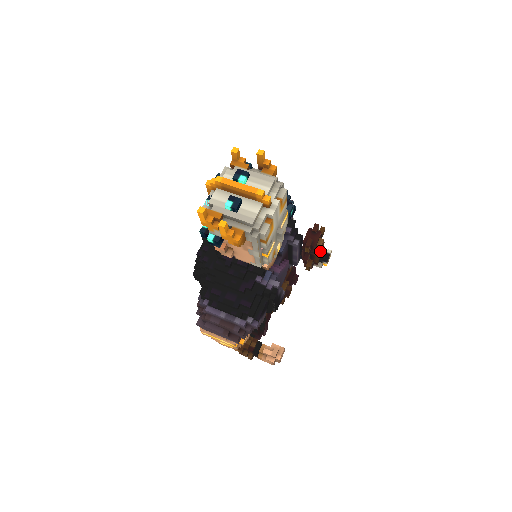
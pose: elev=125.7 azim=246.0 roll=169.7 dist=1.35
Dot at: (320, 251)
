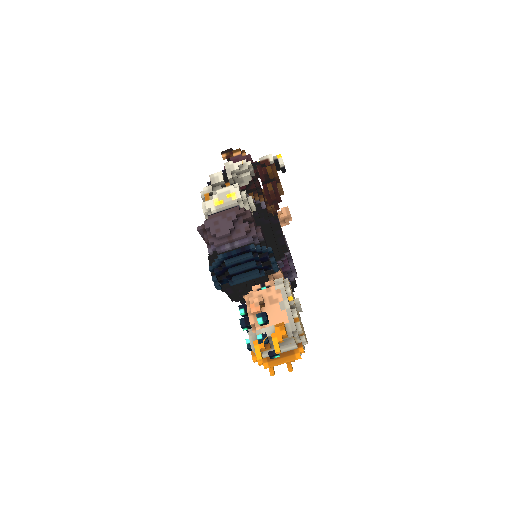
Dot at: occluded
